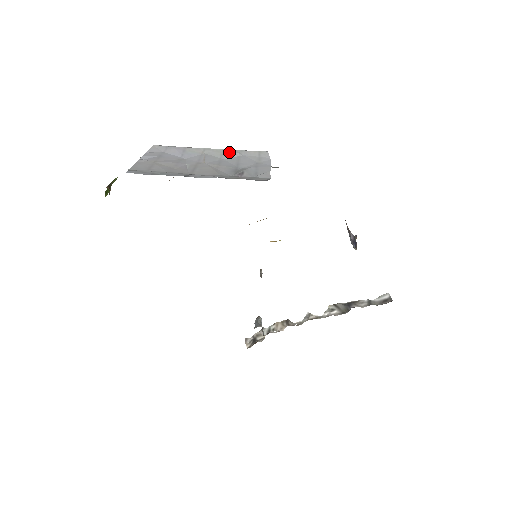
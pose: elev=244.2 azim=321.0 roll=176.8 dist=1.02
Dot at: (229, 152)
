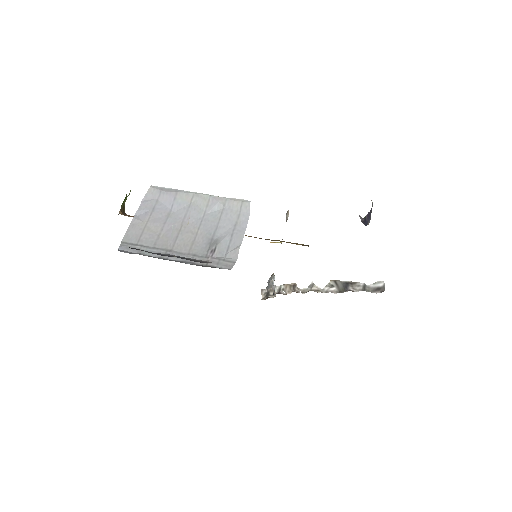
Dot at: (214, 202)
